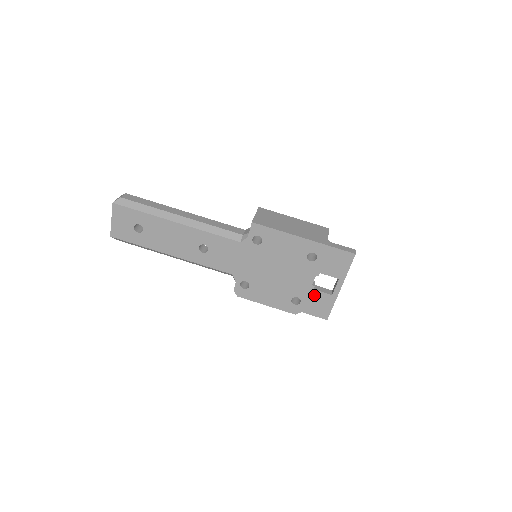
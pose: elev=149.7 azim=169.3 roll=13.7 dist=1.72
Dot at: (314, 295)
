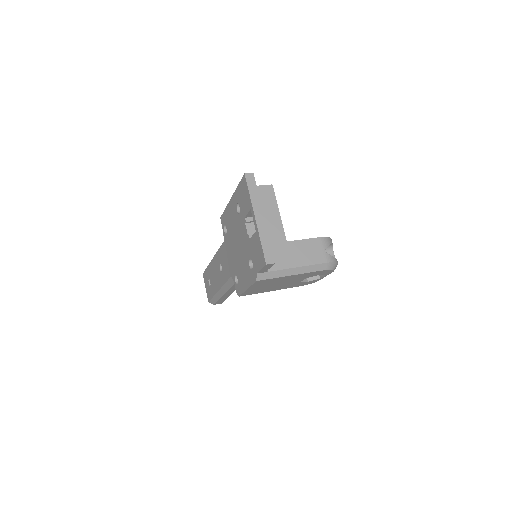
Dot at: (252, 245)
